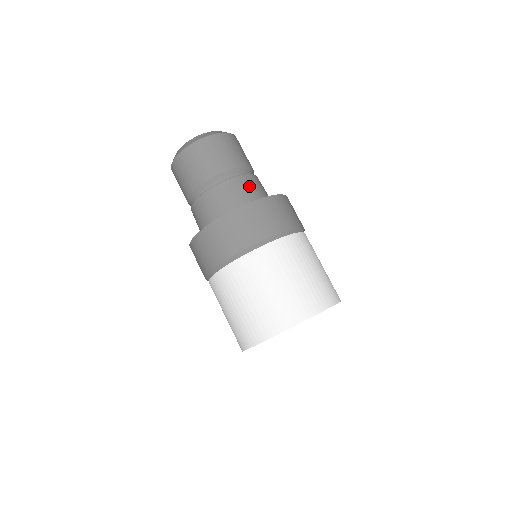
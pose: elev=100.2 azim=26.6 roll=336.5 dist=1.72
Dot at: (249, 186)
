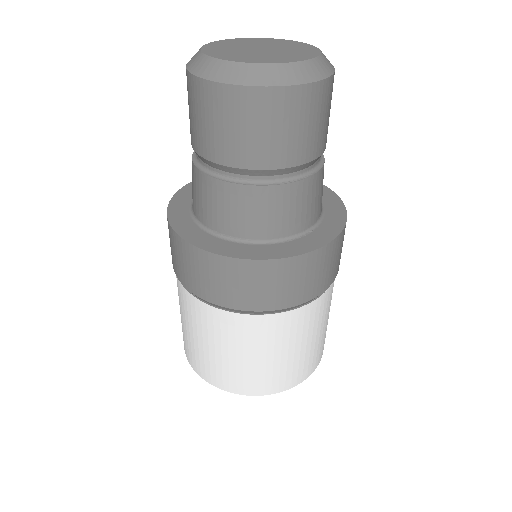
Dot at: (282, 207)
